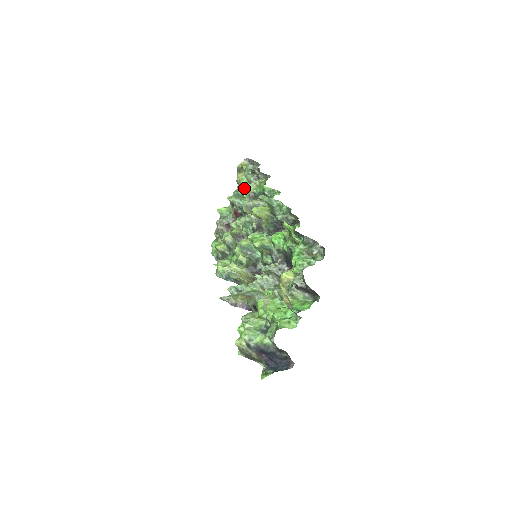
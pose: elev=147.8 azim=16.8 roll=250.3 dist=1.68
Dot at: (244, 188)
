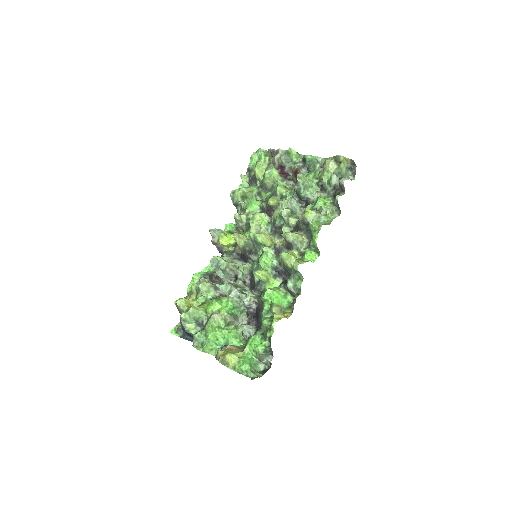
Dot at: (321, 177)
